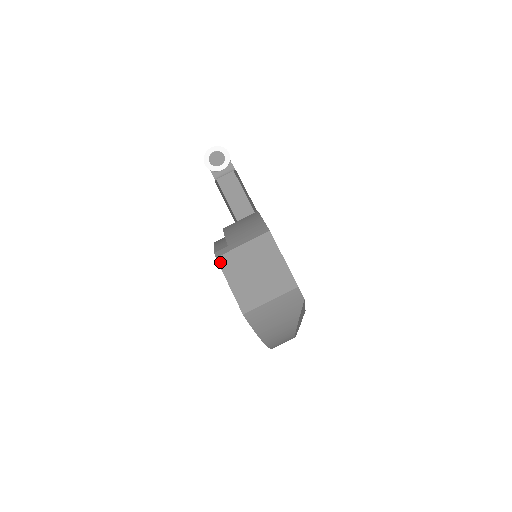
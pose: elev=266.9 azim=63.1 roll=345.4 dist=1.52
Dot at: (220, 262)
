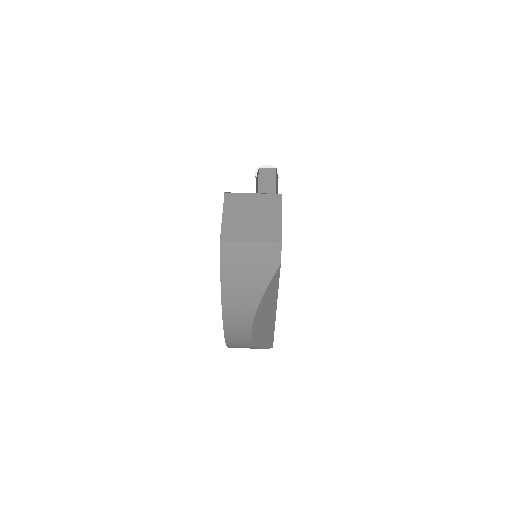
Dot at: (226, 197)
